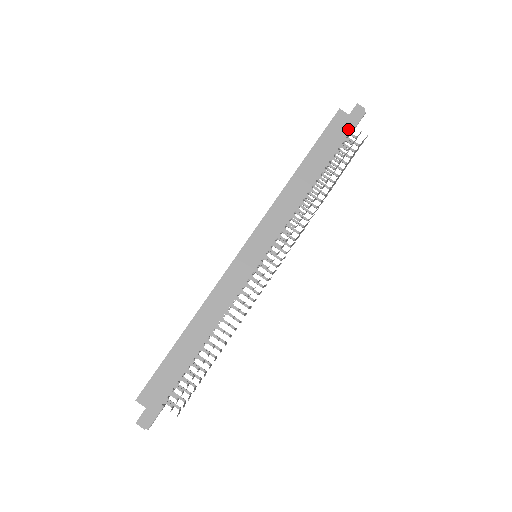
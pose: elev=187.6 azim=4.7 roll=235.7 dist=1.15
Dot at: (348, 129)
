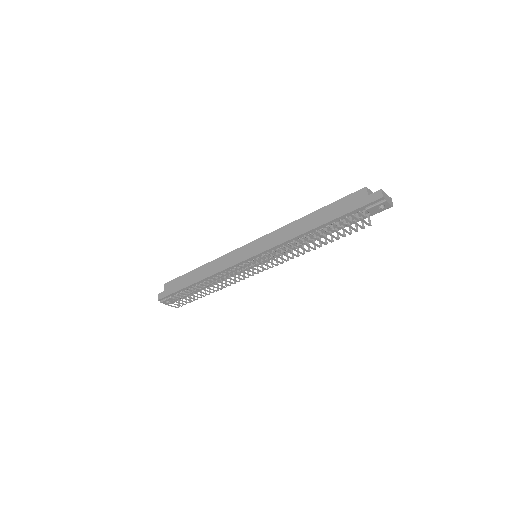
Dot at: (358, 206)
